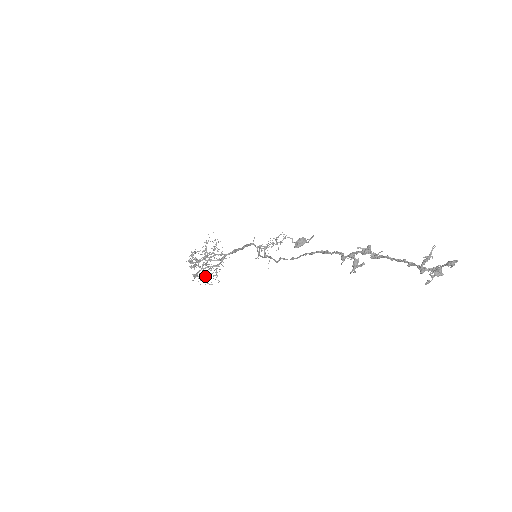
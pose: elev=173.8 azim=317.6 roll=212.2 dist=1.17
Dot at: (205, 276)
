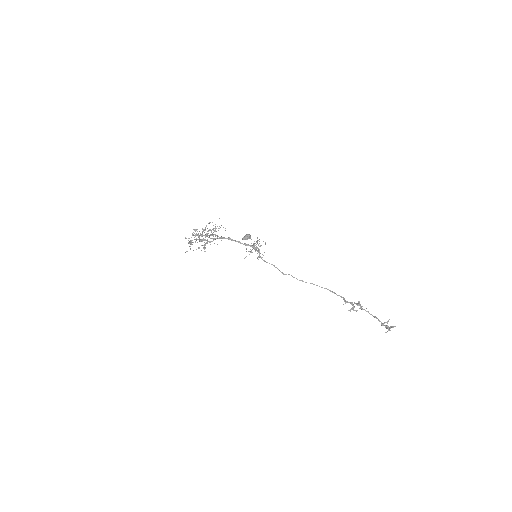
Dot at: occluded
